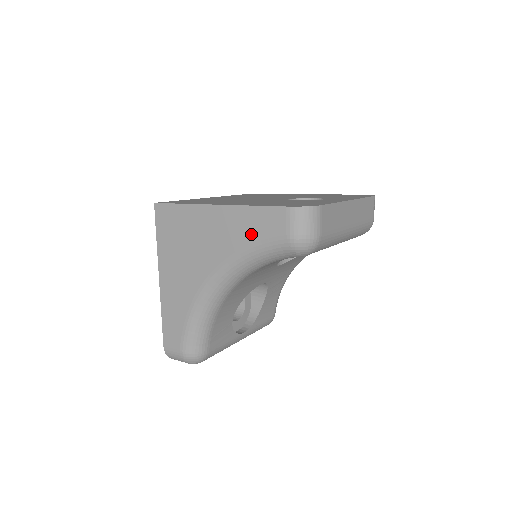
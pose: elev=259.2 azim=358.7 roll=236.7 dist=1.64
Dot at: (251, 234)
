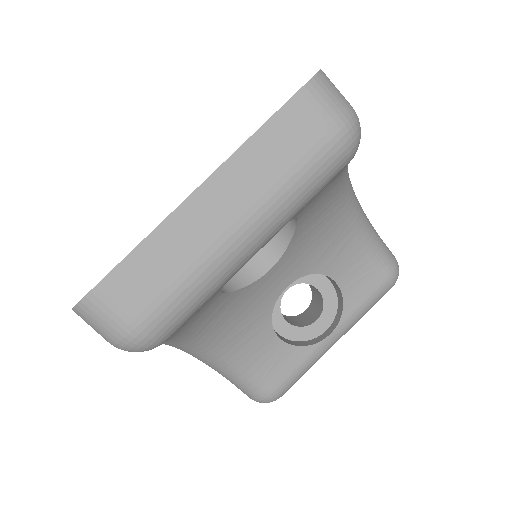
Dot at: occluded
